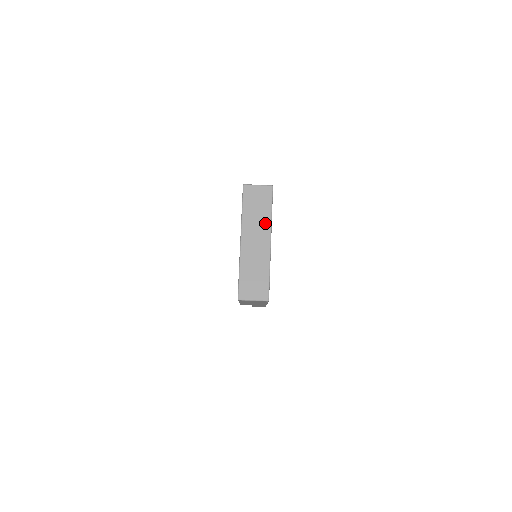
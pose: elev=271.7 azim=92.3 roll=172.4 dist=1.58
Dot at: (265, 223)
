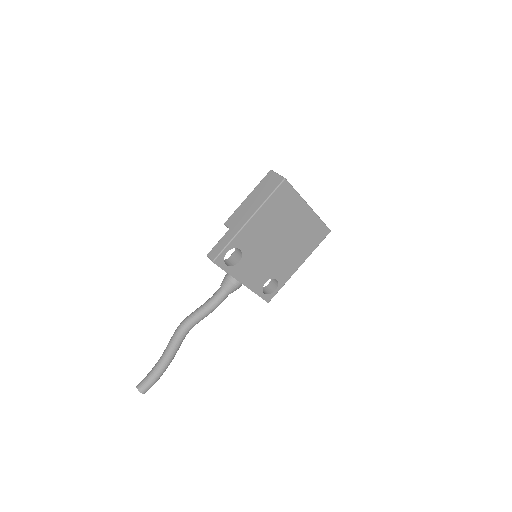
Dot at: occluded
